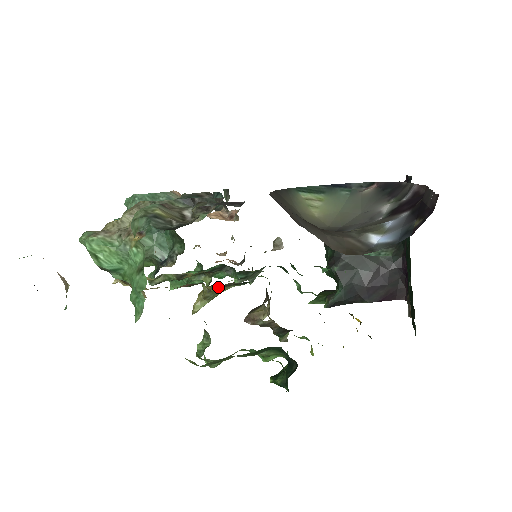
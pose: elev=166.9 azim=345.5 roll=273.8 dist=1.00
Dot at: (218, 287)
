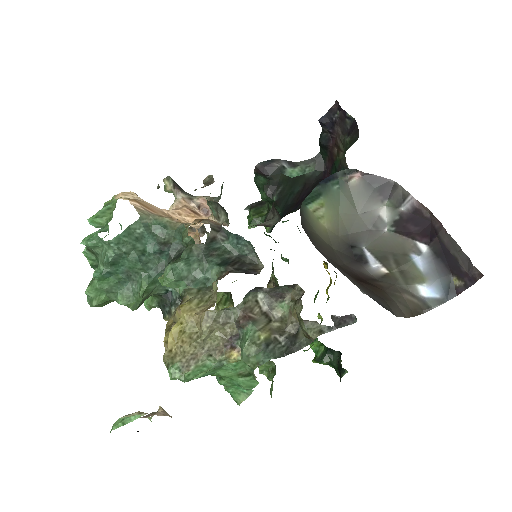
Dot at: occluded
